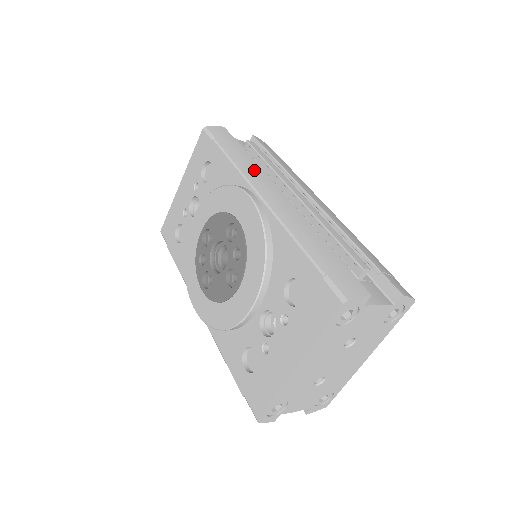
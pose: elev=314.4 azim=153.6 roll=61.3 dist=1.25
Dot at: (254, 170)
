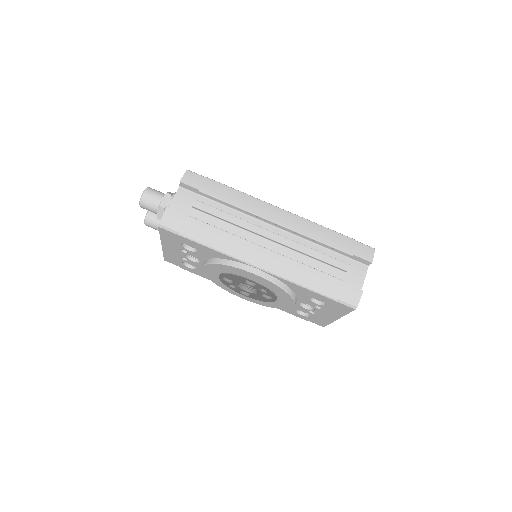
Dot at: (232, 244)
